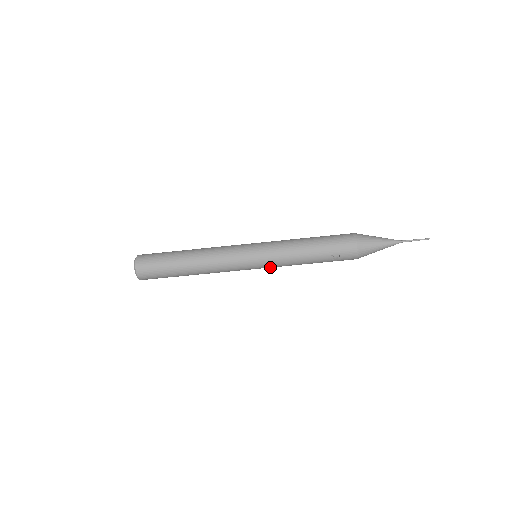
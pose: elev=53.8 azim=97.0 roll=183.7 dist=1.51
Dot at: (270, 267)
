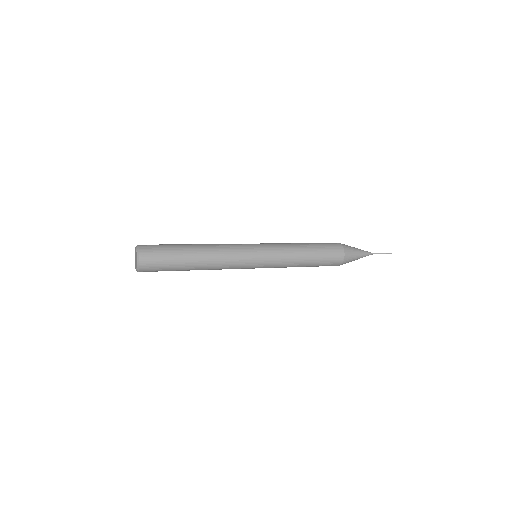
Dot at: occluded
